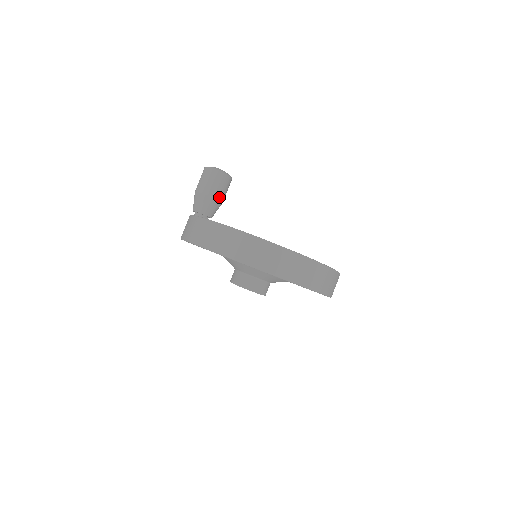
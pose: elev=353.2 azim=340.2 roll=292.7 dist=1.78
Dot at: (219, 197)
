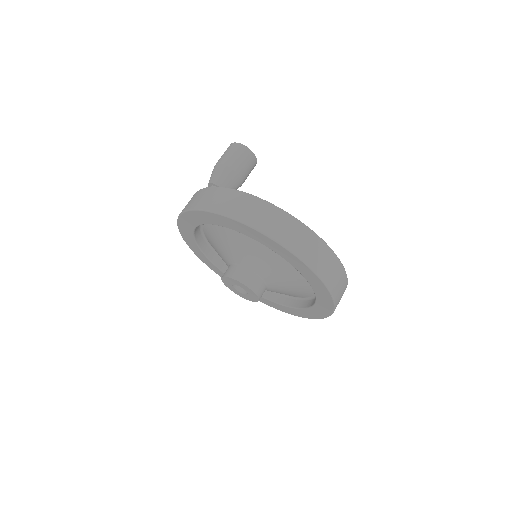
Dot at: (243, 177)
